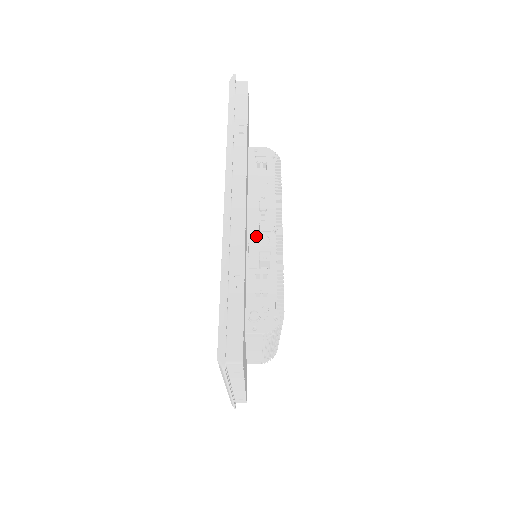
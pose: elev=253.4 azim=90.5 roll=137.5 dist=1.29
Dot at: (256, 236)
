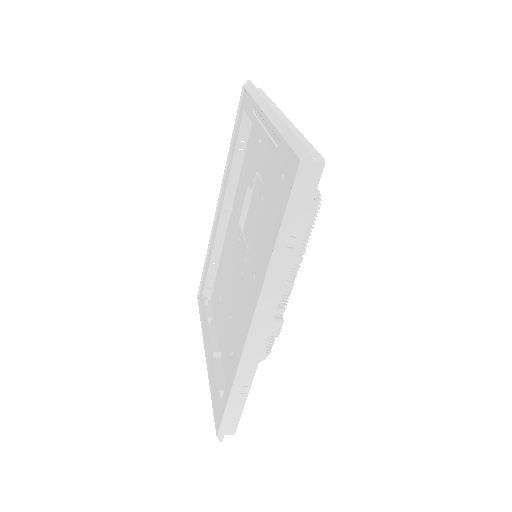
Dot at: occluded
